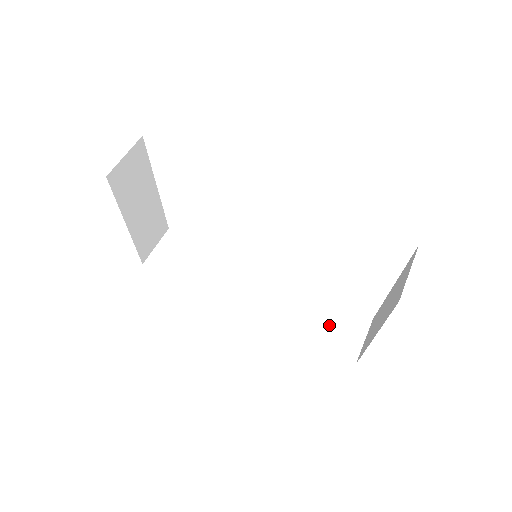
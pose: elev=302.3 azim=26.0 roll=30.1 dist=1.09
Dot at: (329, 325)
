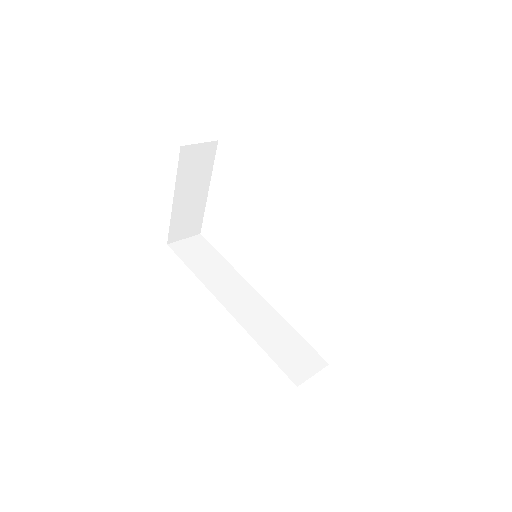
Dot at: (289, 350)
